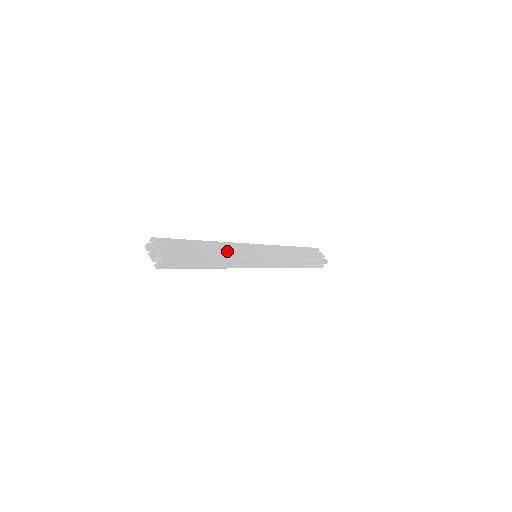
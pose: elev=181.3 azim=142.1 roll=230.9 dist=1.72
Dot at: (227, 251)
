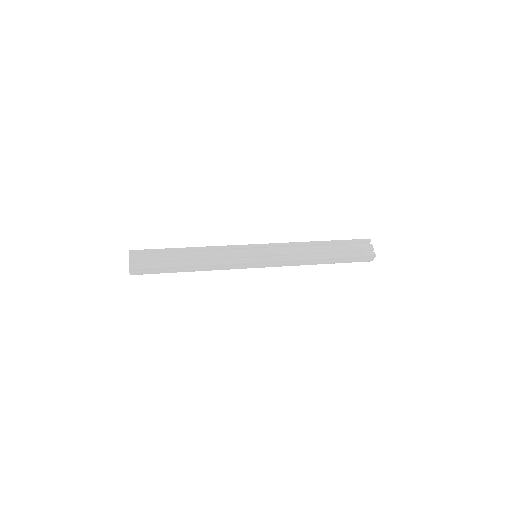
Dot at: (210, 255)
